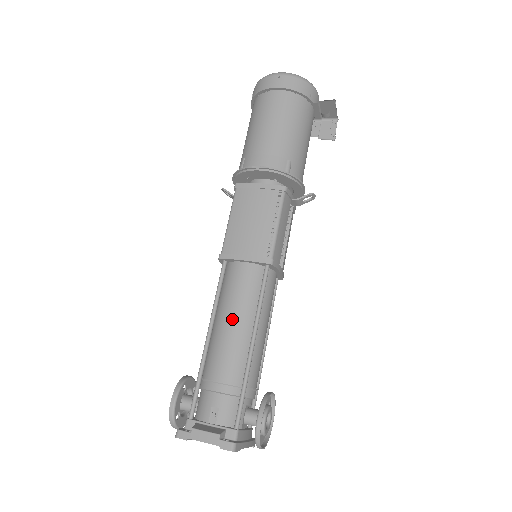
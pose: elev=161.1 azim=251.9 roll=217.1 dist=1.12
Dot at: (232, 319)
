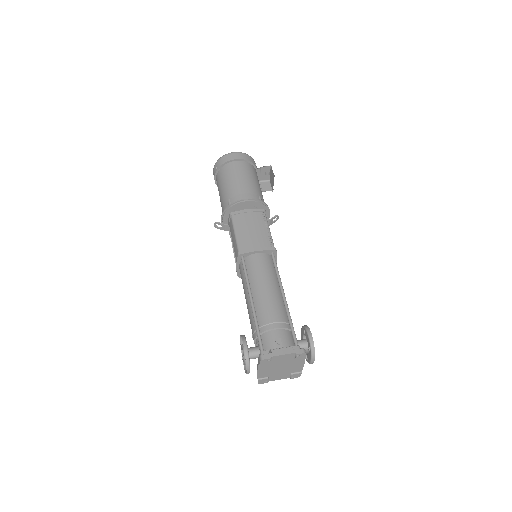
Dot at: (265, 285)
